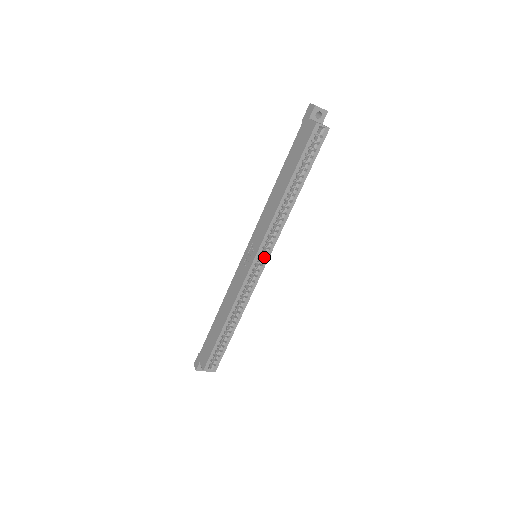
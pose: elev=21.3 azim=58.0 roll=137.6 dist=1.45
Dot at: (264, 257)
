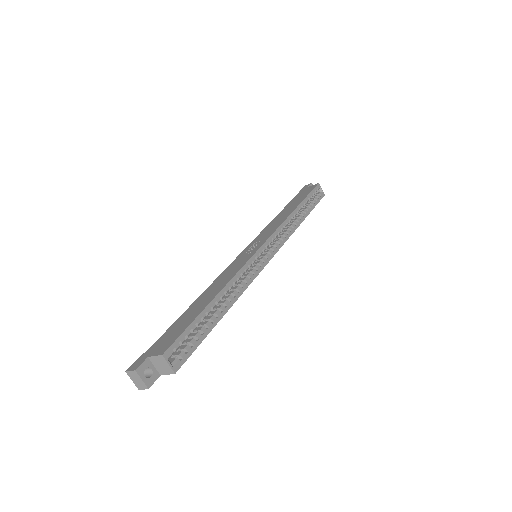
Dot at: (270, 251)
